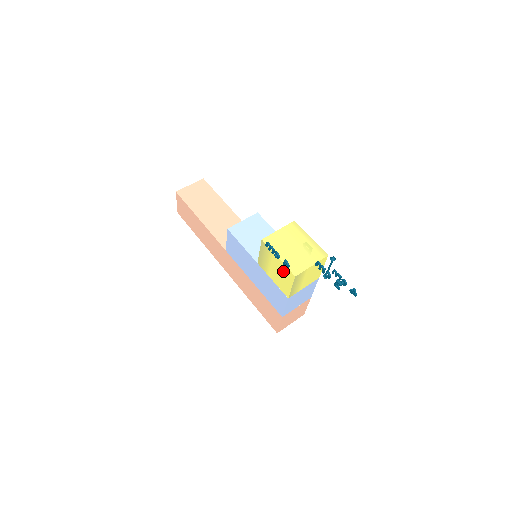
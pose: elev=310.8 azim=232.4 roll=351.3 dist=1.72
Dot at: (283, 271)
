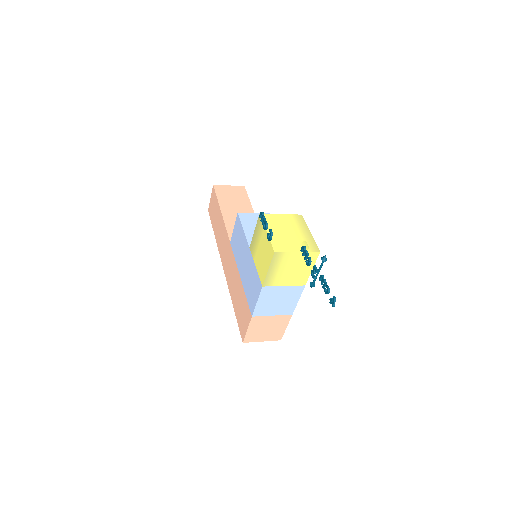
Dot at: (266, 249)
